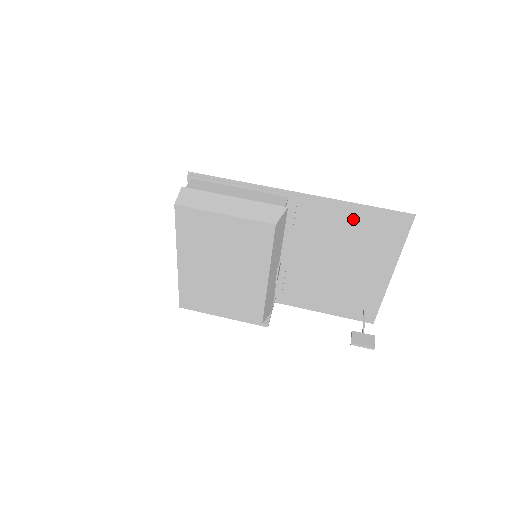
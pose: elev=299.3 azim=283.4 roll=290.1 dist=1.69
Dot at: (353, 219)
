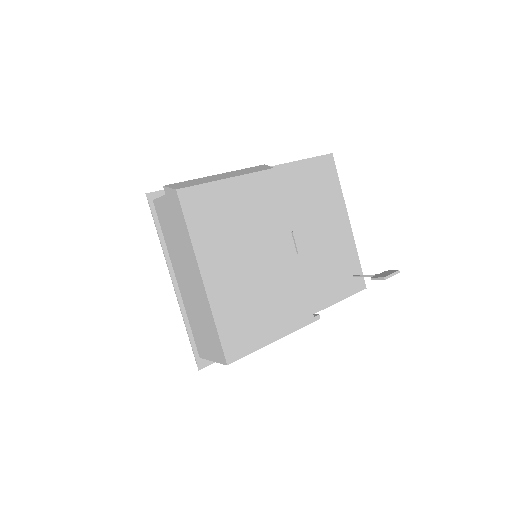
Dot at: (300, 178)
